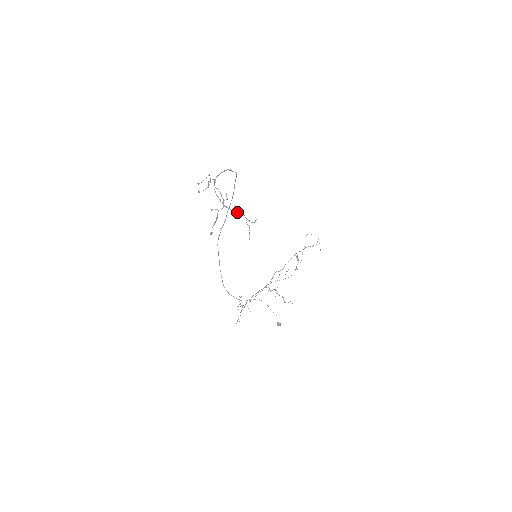
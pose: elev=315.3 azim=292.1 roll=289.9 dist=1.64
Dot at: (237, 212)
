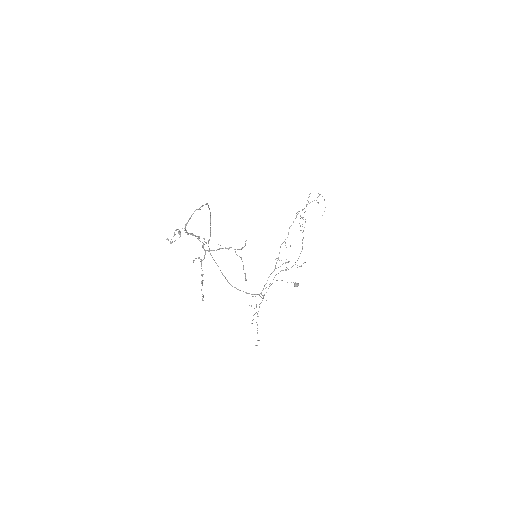
Dot at: (222, 248)
